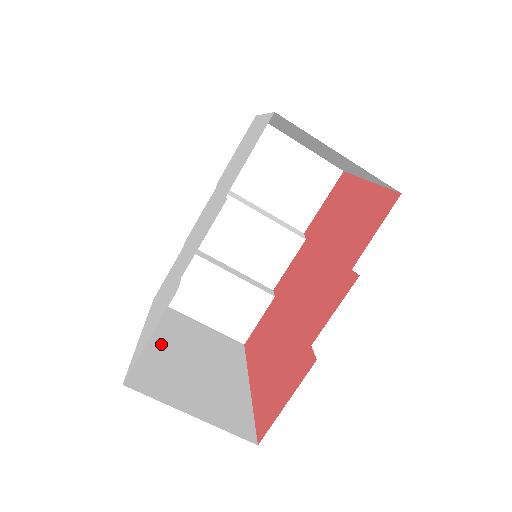
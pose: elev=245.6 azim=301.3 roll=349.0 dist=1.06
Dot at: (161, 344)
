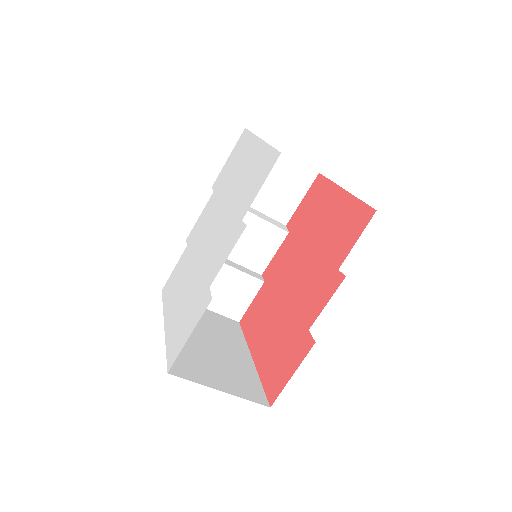
Dot at: occluded
